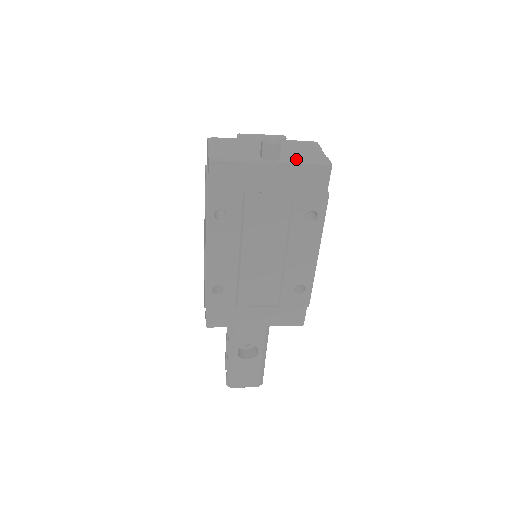
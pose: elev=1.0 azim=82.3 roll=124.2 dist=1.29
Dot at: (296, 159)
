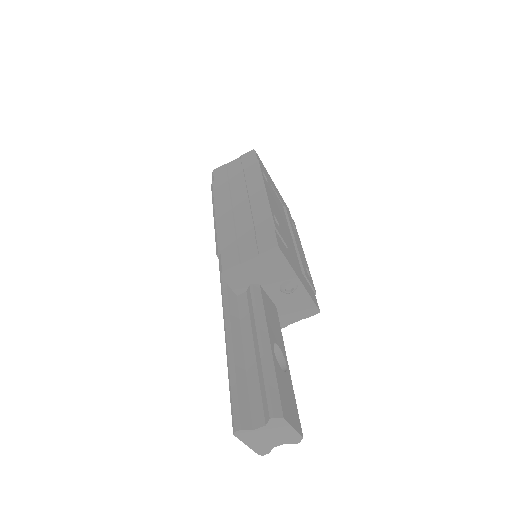
Dot at: occluded
